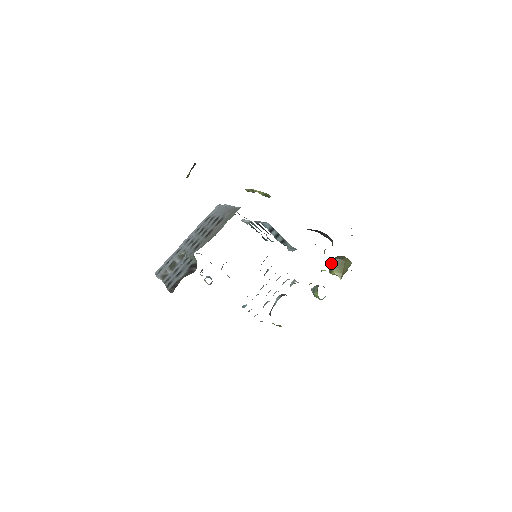
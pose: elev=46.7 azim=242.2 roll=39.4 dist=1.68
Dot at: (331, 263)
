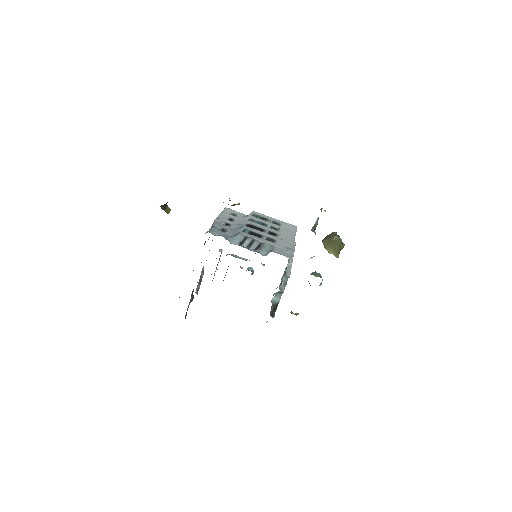
Dot at: occluded
